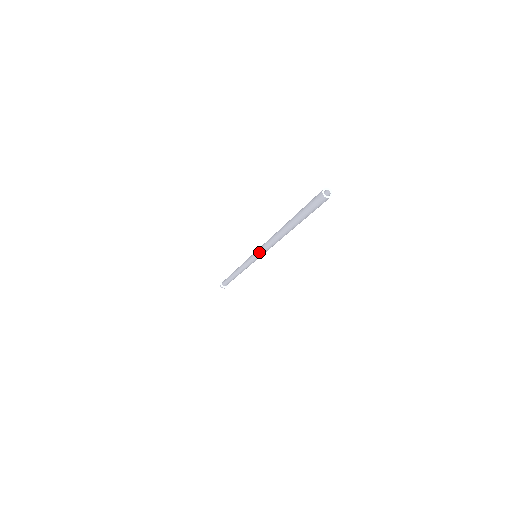
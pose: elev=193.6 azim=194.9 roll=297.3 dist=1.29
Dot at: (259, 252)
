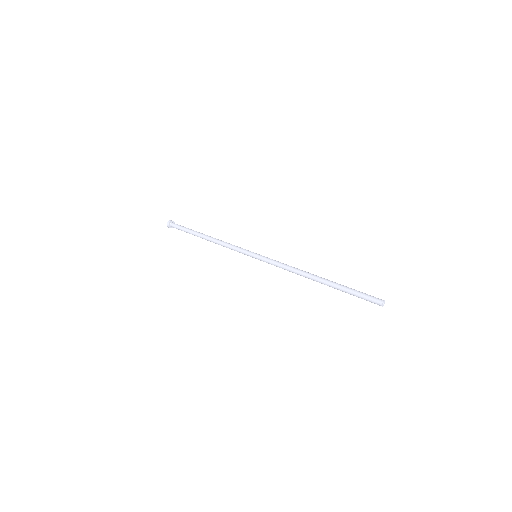
Dot at: occluded
